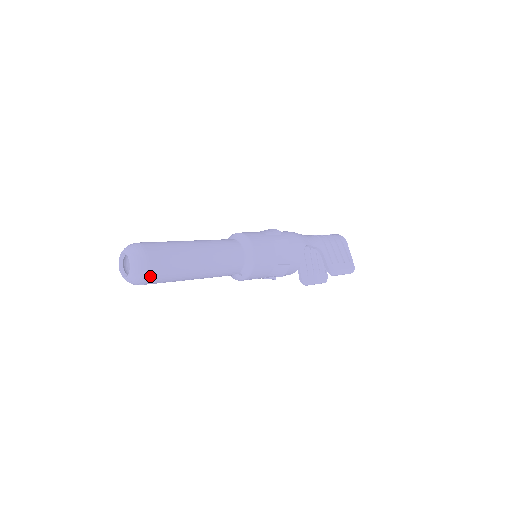
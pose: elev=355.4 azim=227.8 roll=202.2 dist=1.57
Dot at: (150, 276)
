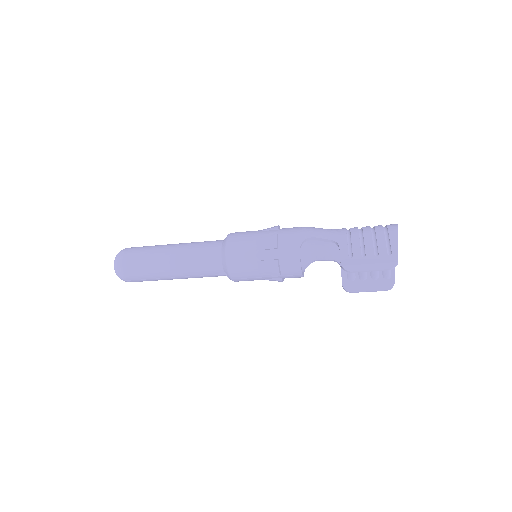
Dot at: (125, 272)
